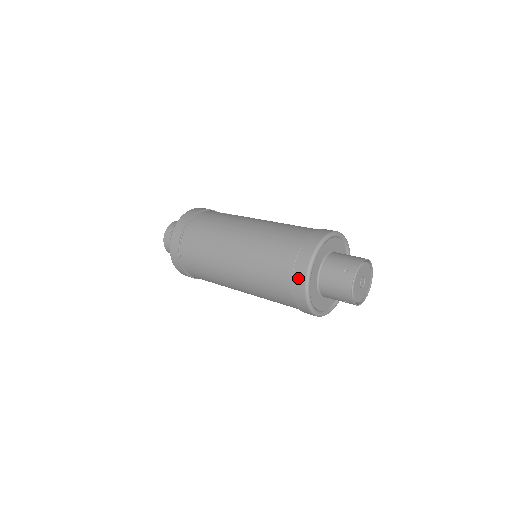
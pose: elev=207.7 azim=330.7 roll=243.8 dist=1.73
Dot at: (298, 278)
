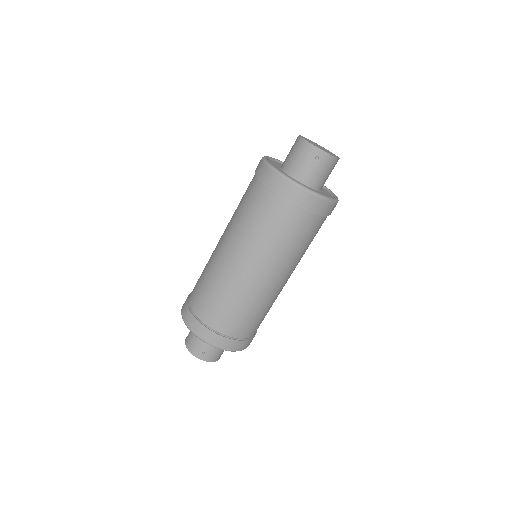
Dot at: (262, 173)
